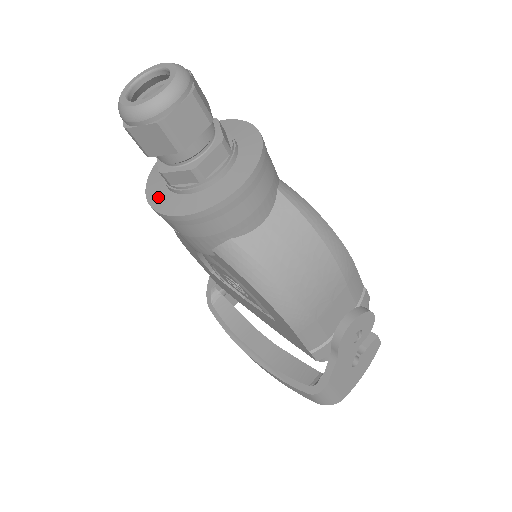
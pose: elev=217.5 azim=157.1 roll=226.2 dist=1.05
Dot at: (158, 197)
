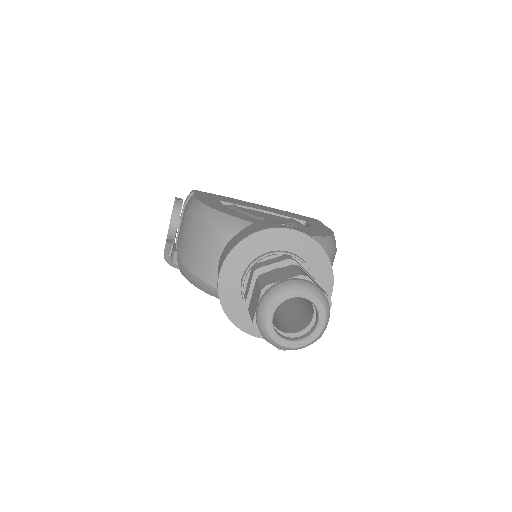
Dot at: occluded
